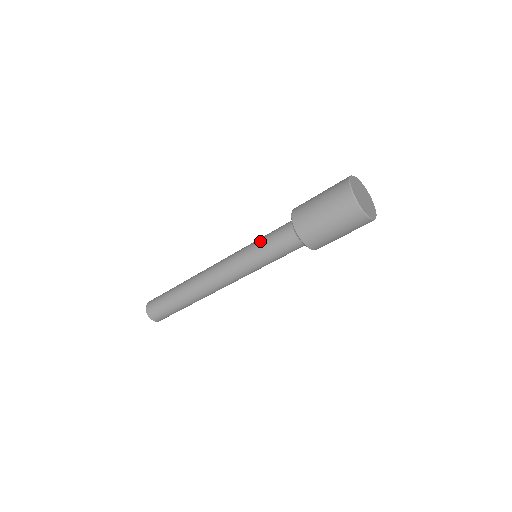
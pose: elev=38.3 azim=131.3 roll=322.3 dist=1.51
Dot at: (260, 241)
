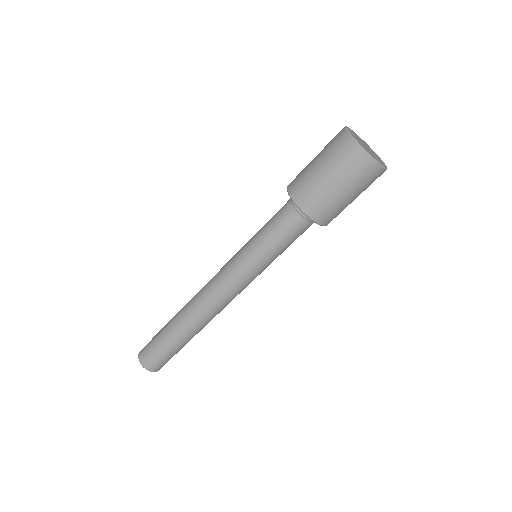
Dot at: occluded
